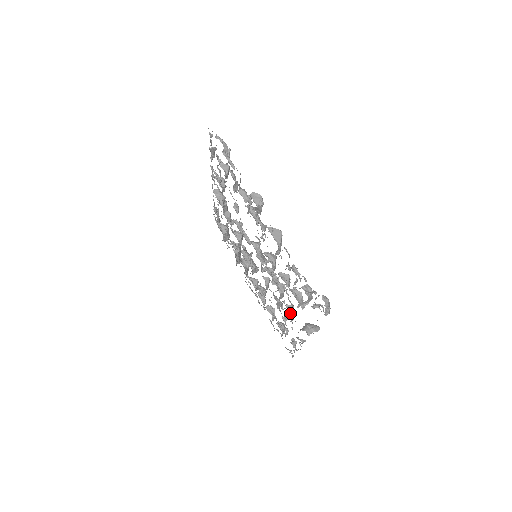
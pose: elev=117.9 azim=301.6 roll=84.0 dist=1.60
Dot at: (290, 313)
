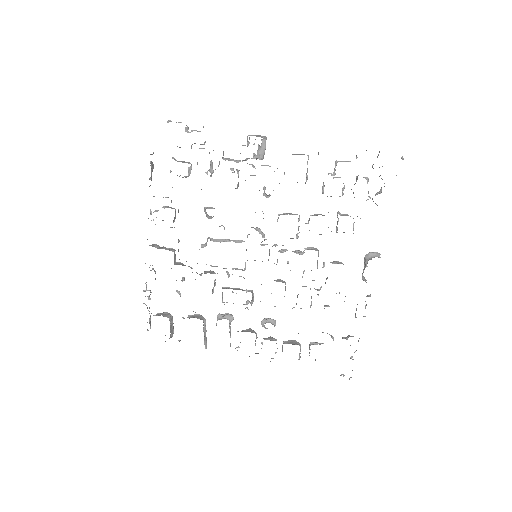
Dot at: occluded
